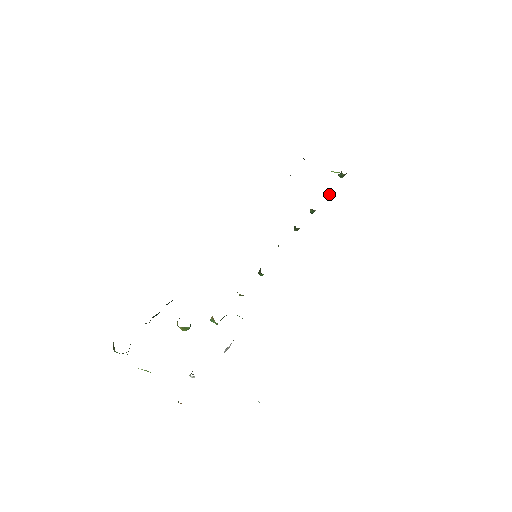
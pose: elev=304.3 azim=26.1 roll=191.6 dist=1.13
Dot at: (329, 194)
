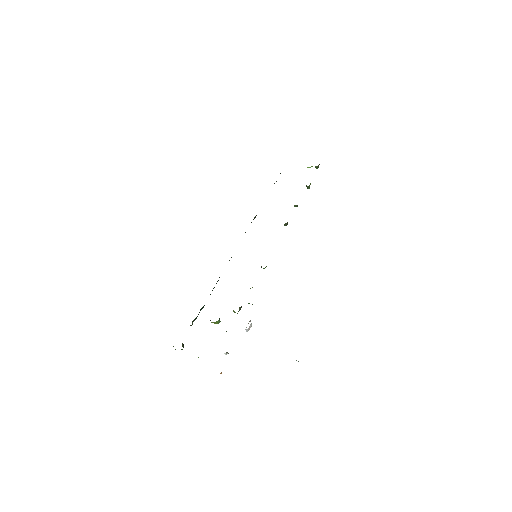
Dot at: (308, 187)
